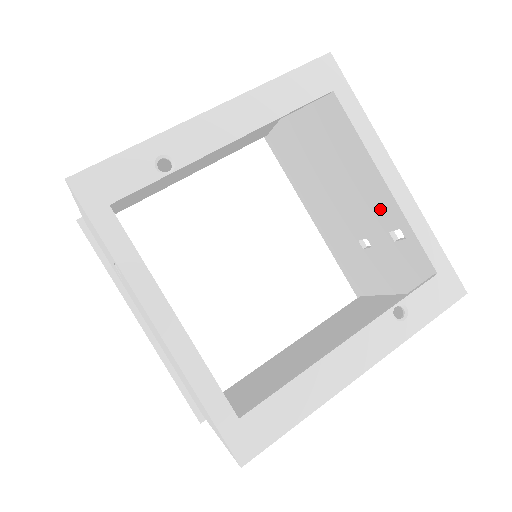
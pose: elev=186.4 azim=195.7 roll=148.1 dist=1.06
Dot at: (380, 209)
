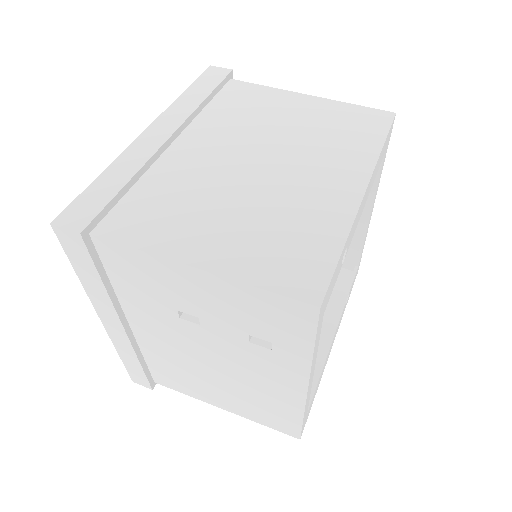
Dot at: occluded
